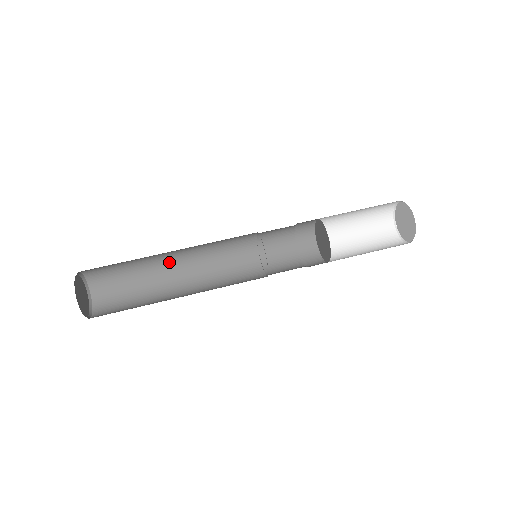
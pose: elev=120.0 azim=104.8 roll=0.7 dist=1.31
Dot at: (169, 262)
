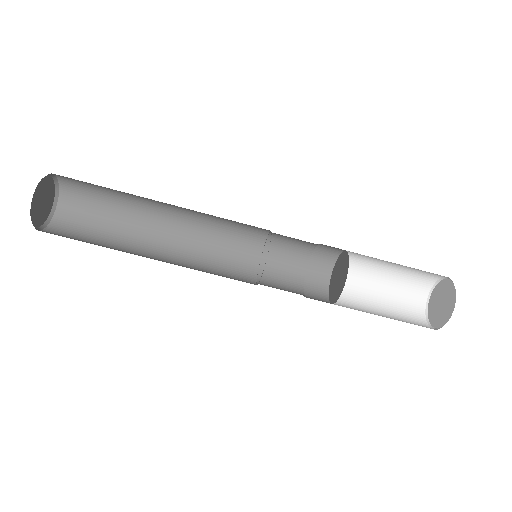
Dot at: (159, 216)
